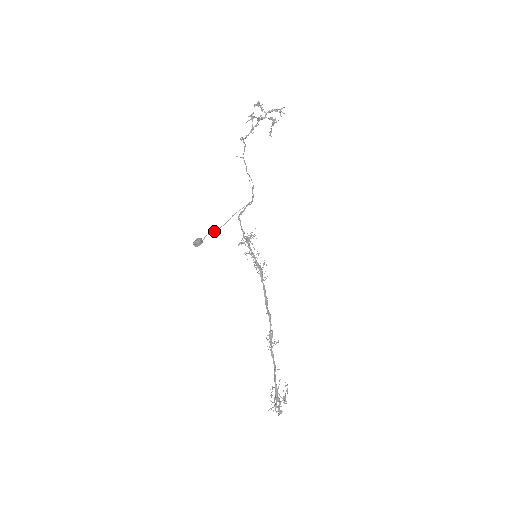
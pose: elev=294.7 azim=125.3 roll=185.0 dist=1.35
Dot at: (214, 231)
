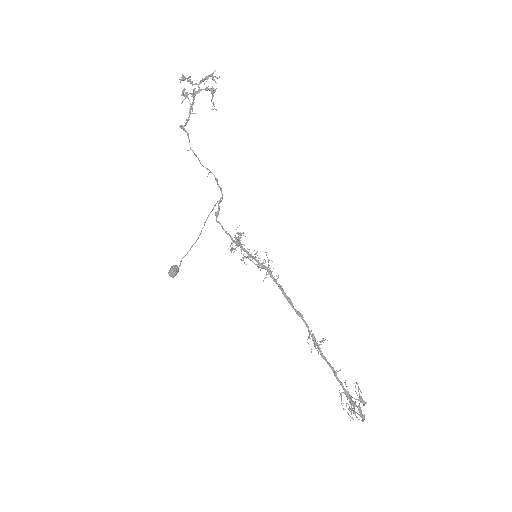
Dot at: occluded
